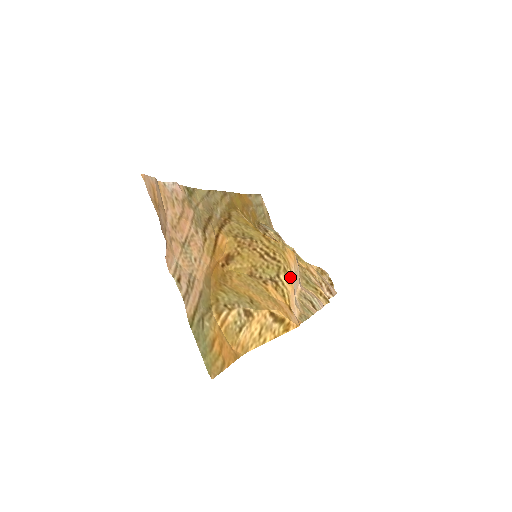
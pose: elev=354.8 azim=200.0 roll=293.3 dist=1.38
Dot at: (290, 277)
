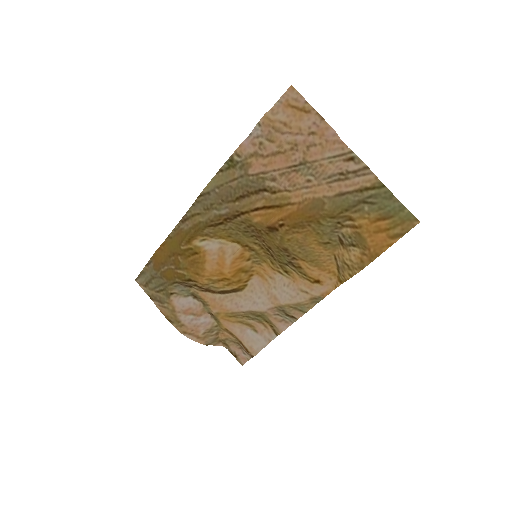
Dot at: (286, 274)
